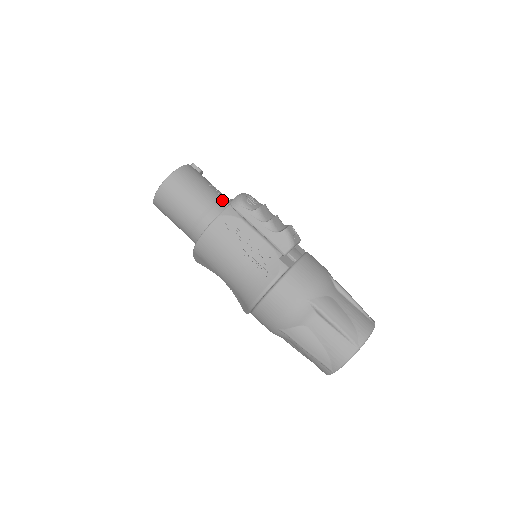
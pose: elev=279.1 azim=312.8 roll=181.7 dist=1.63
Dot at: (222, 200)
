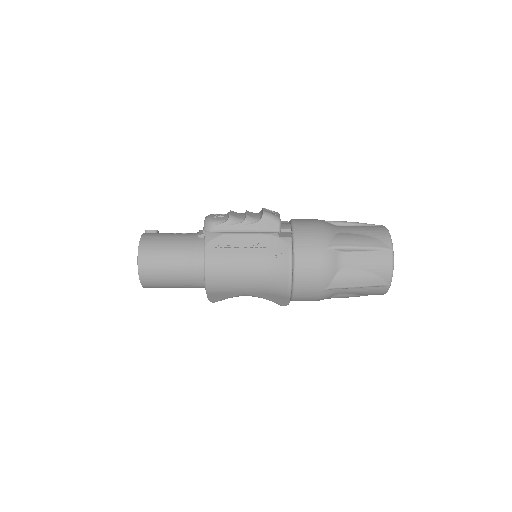
Dot at: (195, 236)
